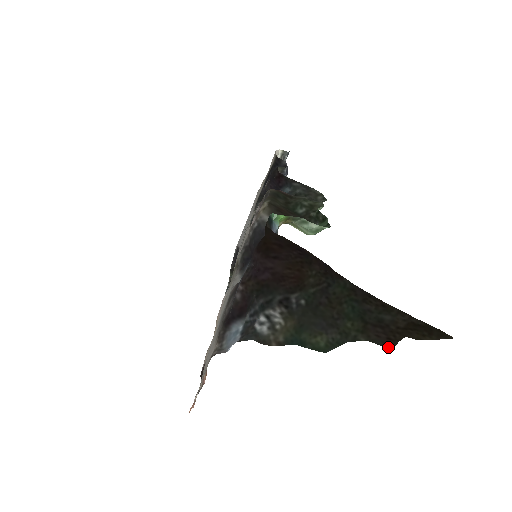
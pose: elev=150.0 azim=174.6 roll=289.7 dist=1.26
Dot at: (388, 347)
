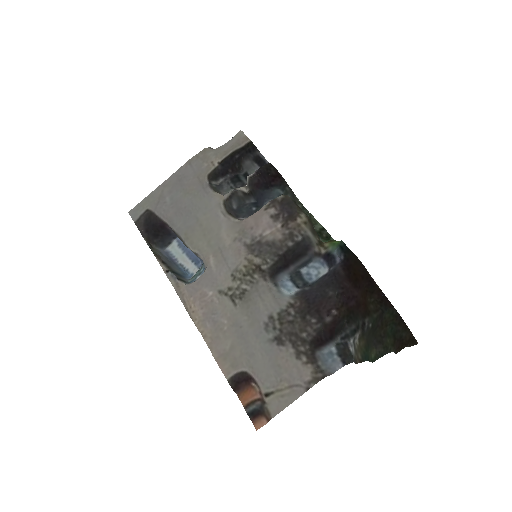
Dot at: (396, 353)
